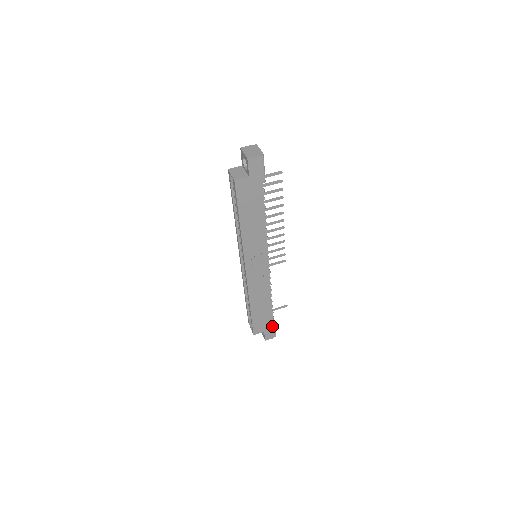
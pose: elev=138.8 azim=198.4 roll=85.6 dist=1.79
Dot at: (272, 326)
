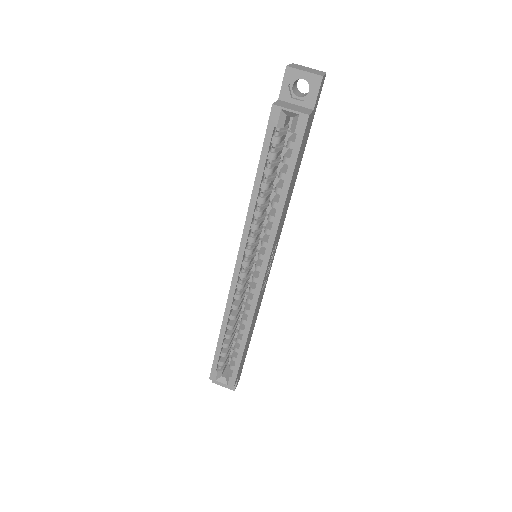
Dot at: (243, 363)
